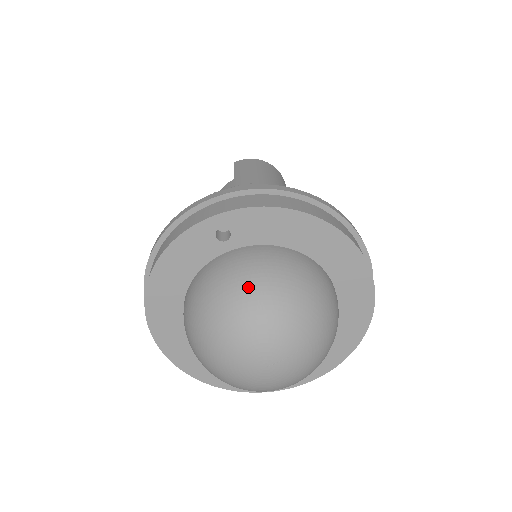
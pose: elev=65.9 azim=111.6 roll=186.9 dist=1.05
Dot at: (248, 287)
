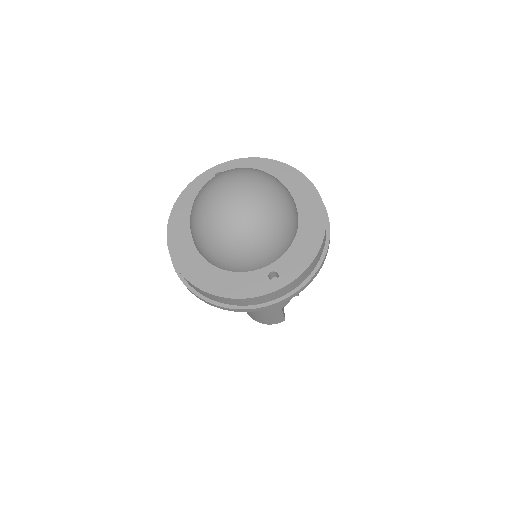
Dot at: (227, 170)
